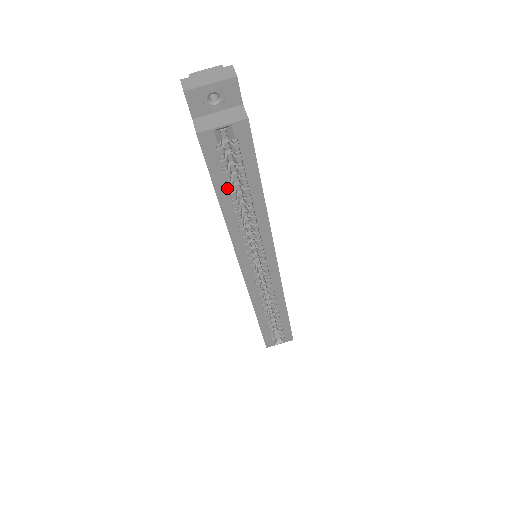
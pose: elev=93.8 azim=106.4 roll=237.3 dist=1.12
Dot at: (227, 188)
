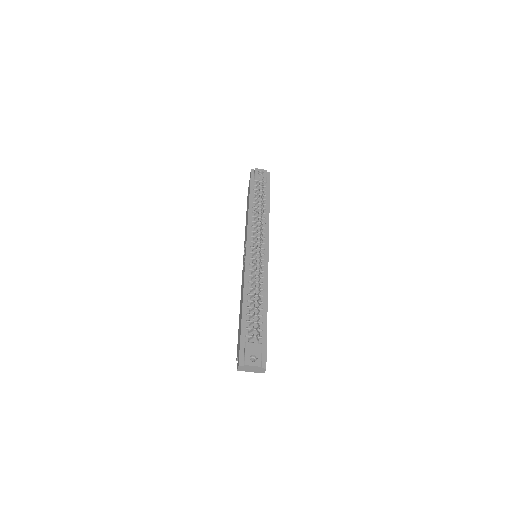
Dot at: occluded
